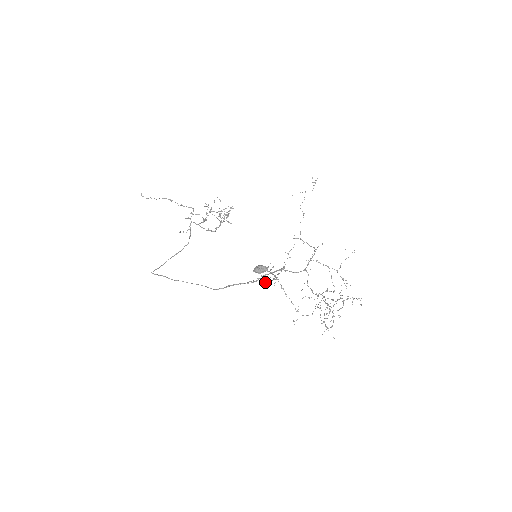
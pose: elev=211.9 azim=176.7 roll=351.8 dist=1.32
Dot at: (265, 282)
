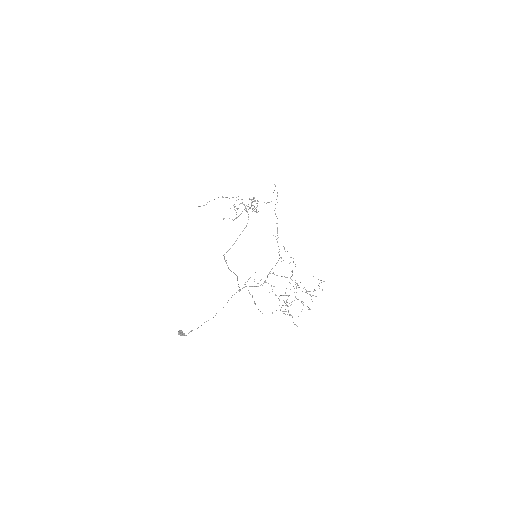
Dot at: occluded
